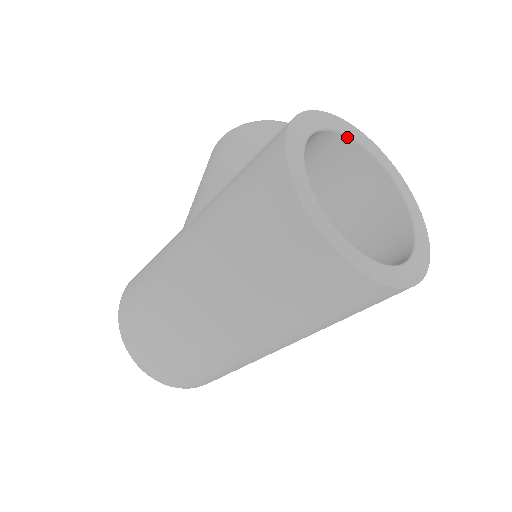
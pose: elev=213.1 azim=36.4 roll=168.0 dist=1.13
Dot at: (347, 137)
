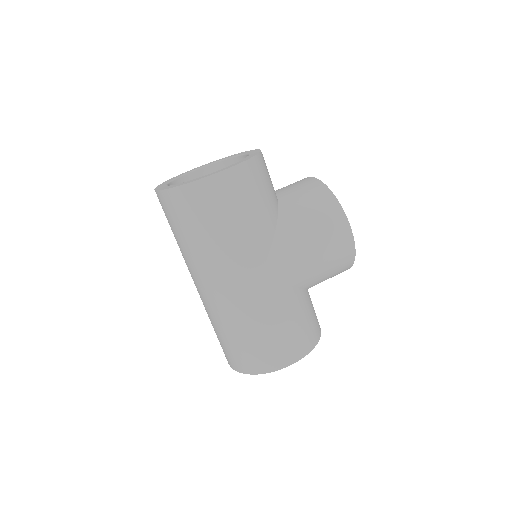
Dot at: (241, 156)
